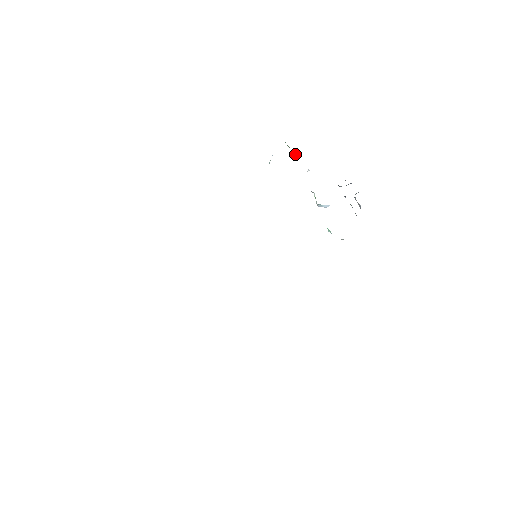
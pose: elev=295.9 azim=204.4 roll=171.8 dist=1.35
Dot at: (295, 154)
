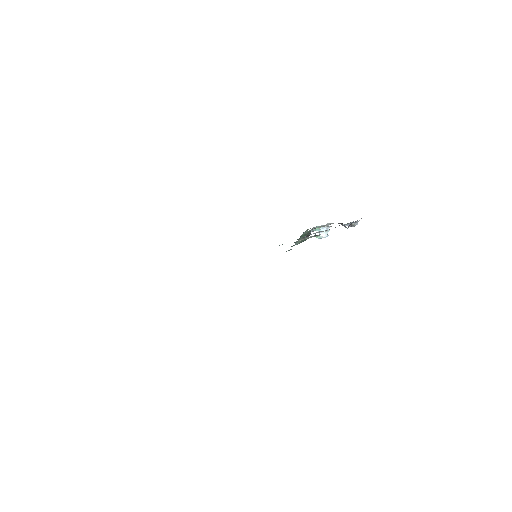
Dot at: occluded
